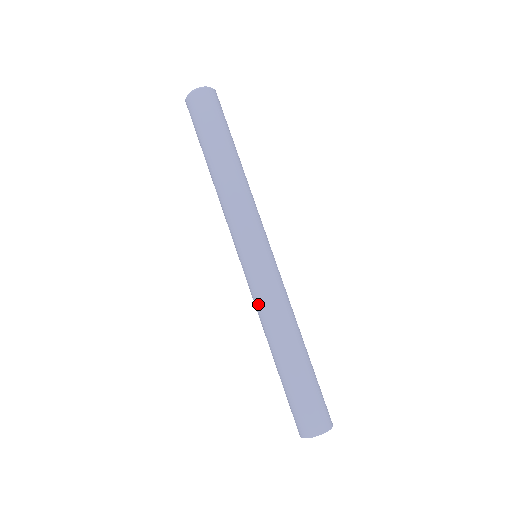
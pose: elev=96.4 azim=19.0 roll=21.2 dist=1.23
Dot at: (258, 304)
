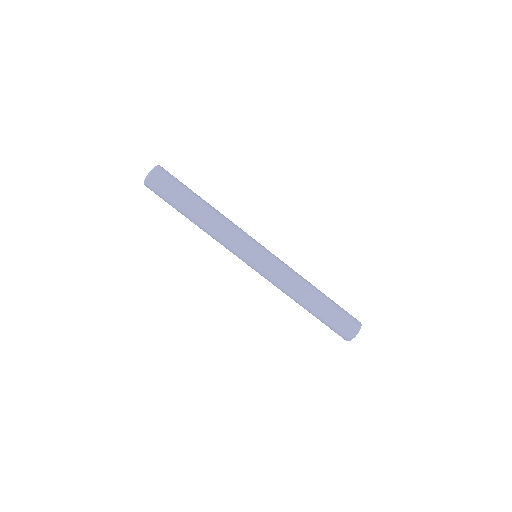
Dot at: (276, 285)
